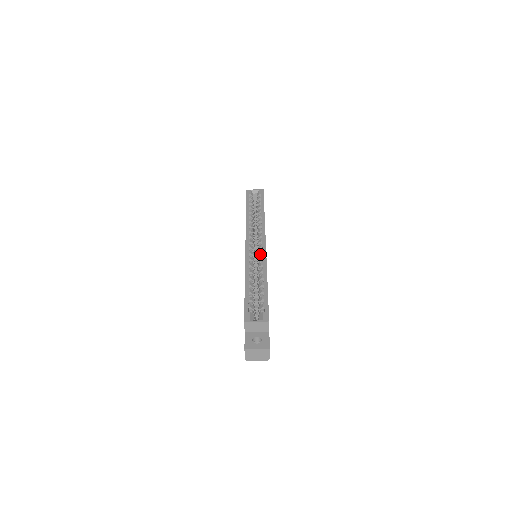
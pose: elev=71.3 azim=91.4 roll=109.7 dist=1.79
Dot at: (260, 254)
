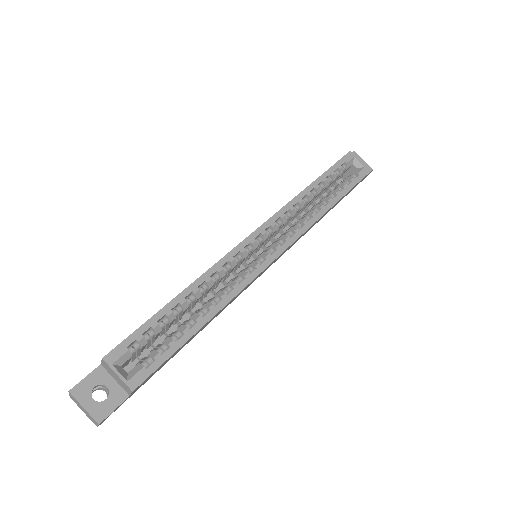
Dot at: (253, 266)
